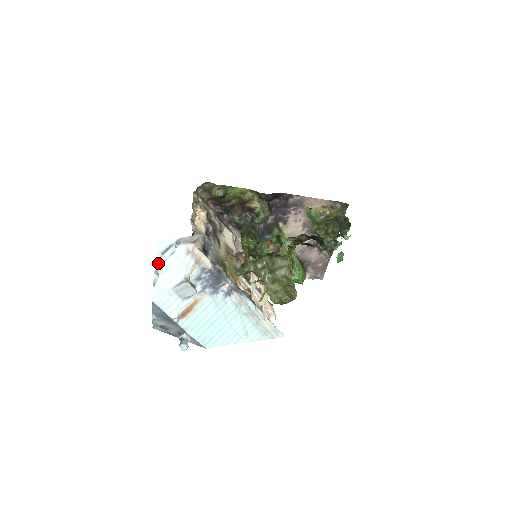
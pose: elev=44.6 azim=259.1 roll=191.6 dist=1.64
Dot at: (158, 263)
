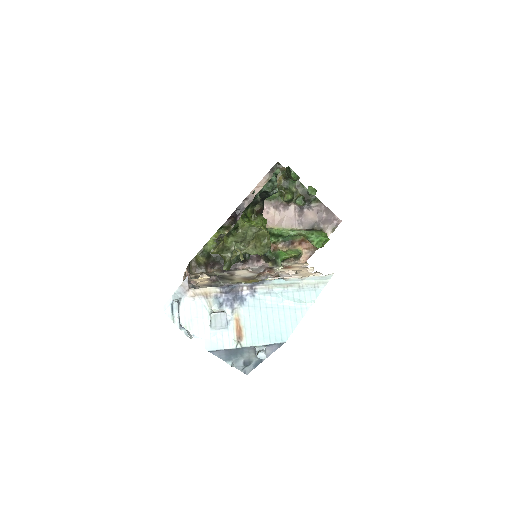
Dot at: (175, 322)
